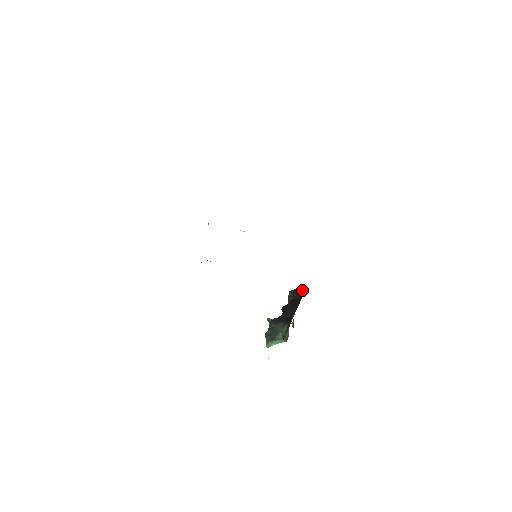
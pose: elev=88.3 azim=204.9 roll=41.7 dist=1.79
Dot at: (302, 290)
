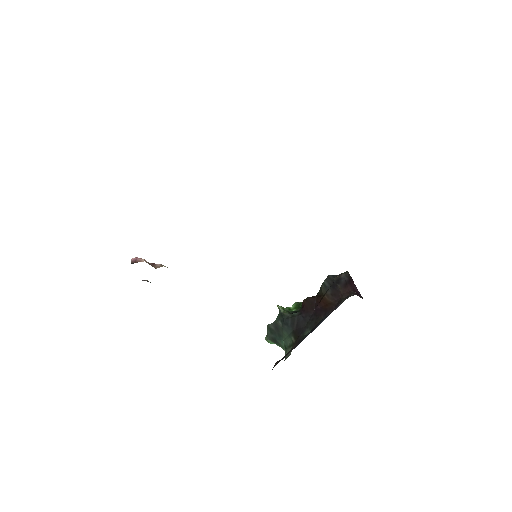
Dot at: (343, 290)
